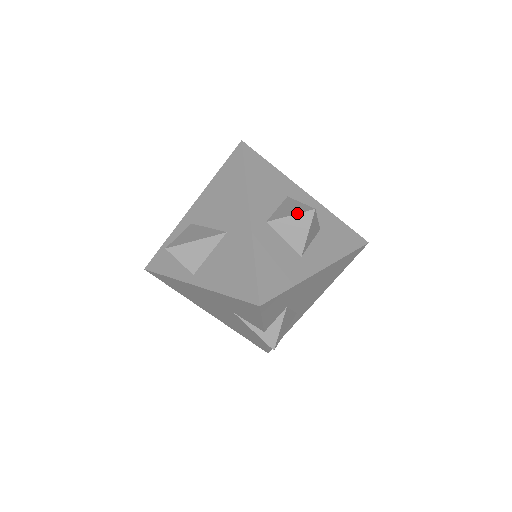
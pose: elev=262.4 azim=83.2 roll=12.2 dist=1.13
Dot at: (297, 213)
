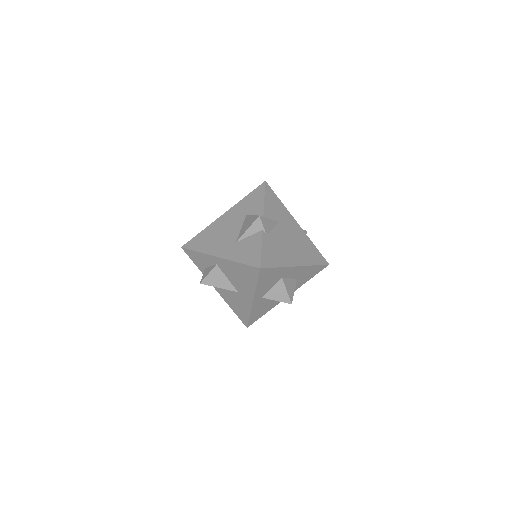
Dot at: occluded
